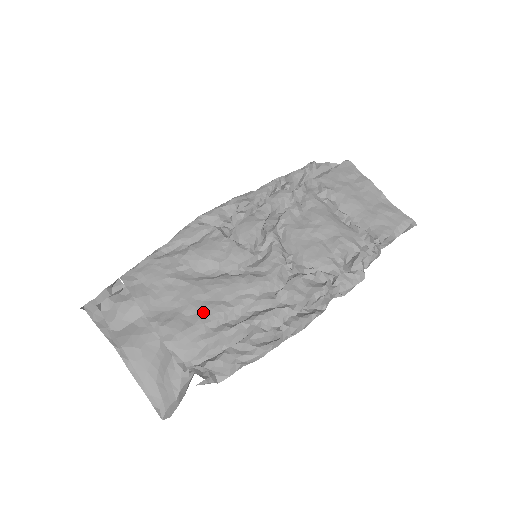
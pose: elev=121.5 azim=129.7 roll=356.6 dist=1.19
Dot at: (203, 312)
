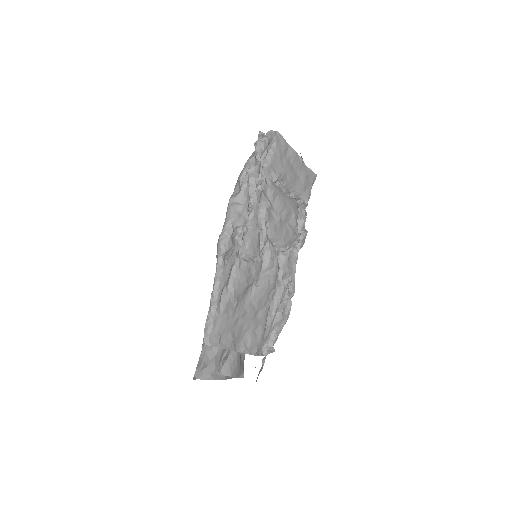
Dot at: (261, 322)
